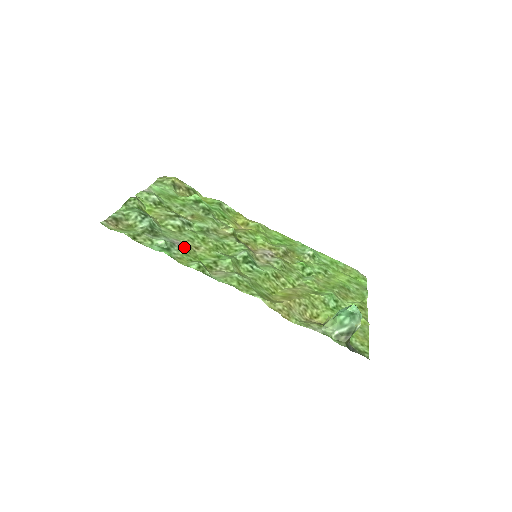
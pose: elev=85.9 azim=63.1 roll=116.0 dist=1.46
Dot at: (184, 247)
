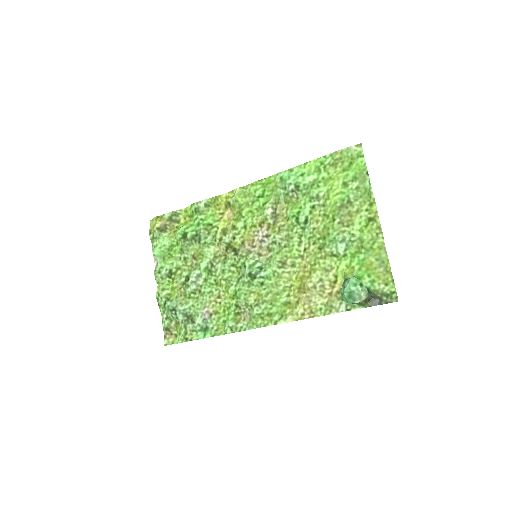
Dot at: (212, 311)
